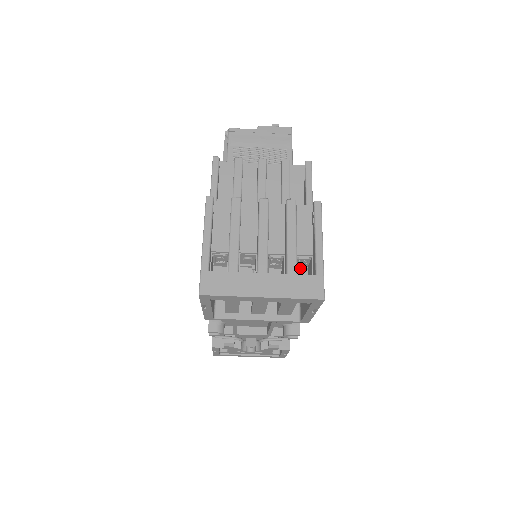
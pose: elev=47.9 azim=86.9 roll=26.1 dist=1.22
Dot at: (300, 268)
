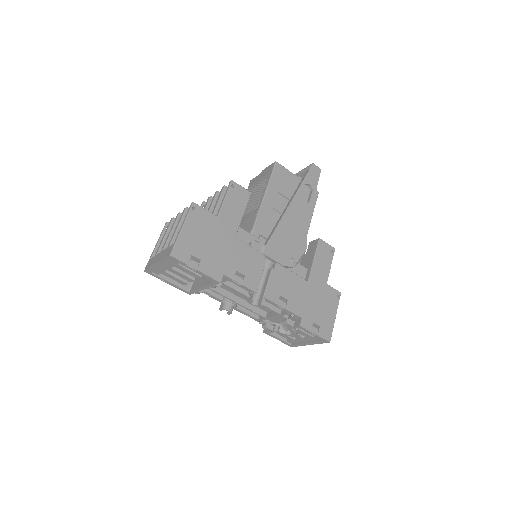
Dot at: occluded
